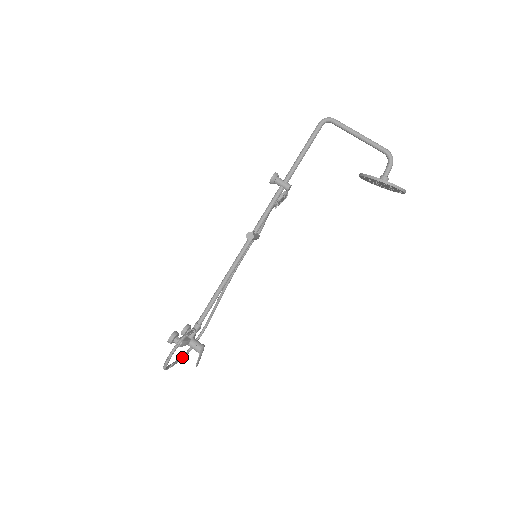
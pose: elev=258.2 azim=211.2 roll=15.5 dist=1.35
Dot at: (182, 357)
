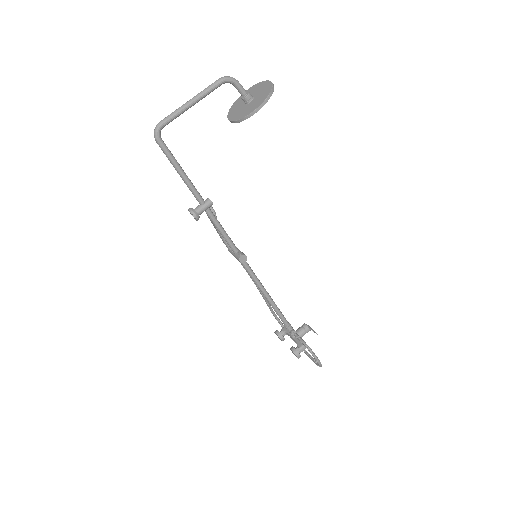
Dot at: occluded
